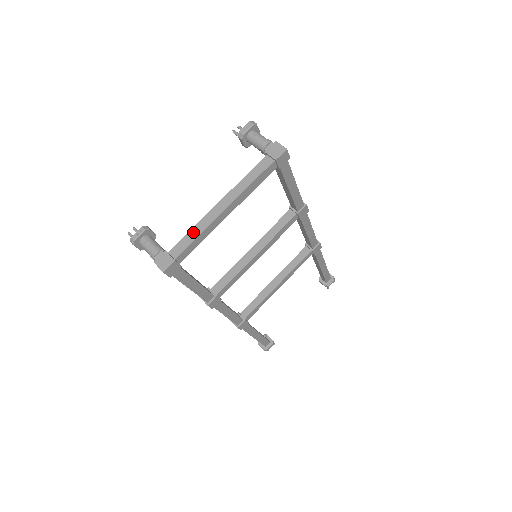
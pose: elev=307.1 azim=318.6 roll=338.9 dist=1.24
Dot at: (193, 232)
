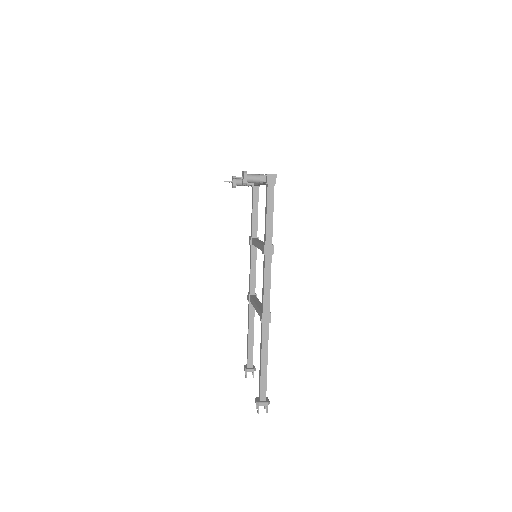
Dot at: occluded
